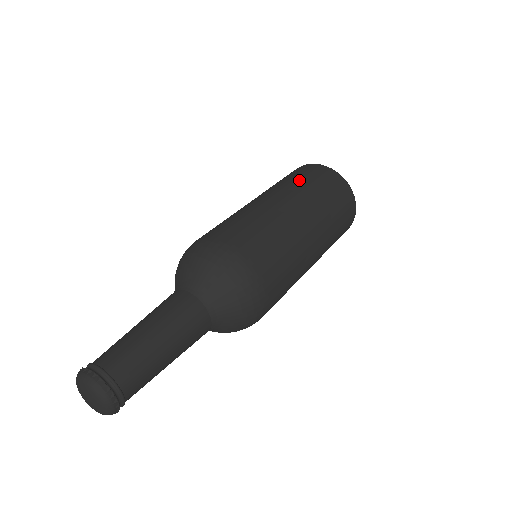
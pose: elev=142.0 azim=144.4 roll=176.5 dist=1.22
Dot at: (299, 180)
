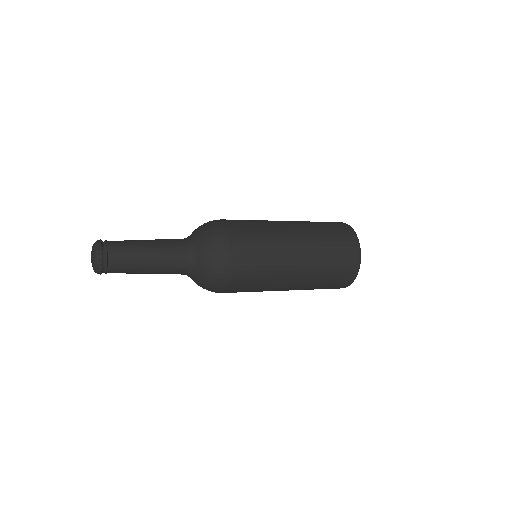
Dot at: occluded
